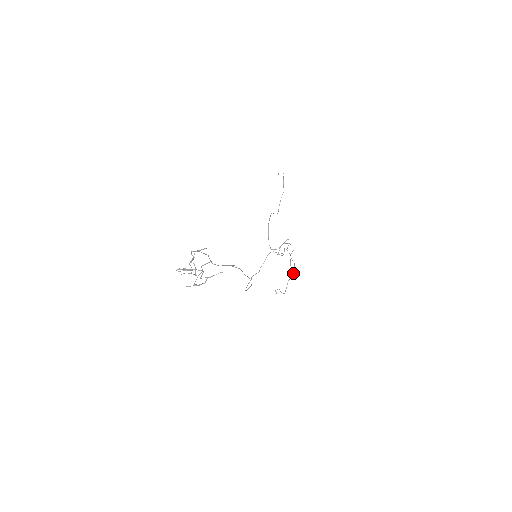
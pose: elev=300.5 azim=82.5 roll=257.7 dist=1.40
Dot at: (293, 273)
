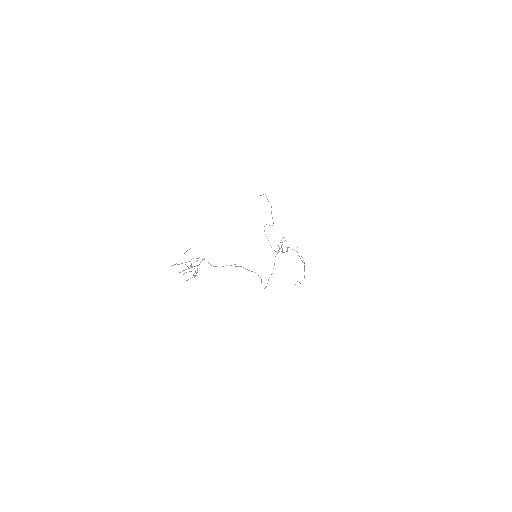
Dot at: (304, 265)
